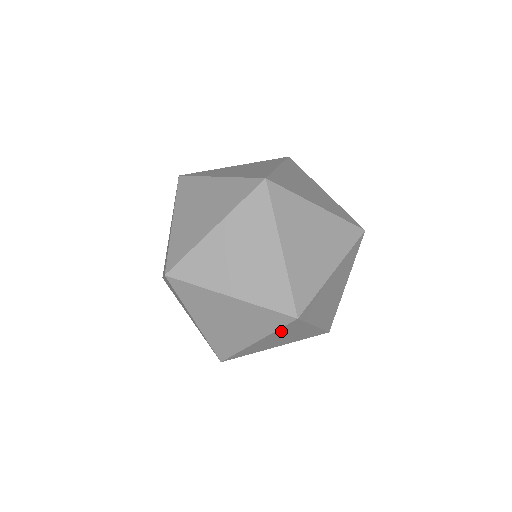
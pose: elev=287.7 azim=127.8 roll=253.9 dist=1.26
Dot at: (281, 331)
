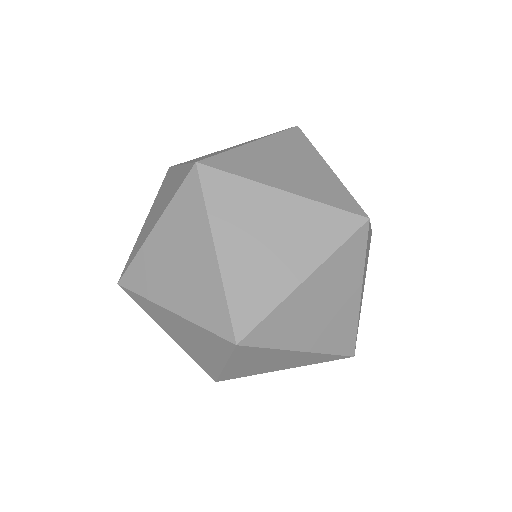
Dot at: occluded
